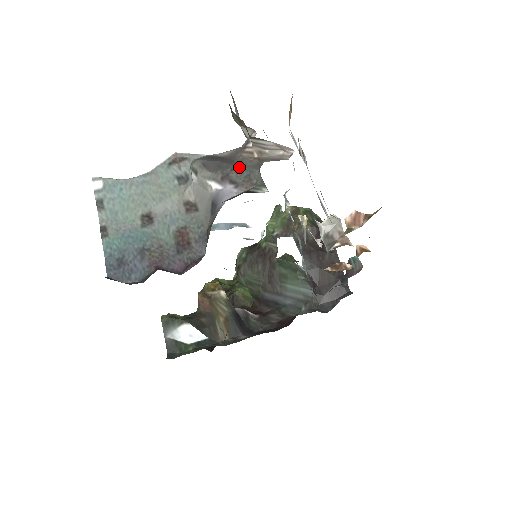
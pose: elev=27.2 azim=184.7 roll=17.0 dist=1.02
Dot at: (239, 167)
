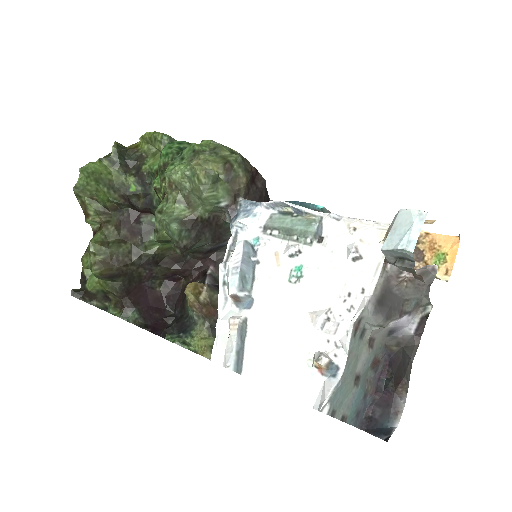
Dot at: (406, 300)
